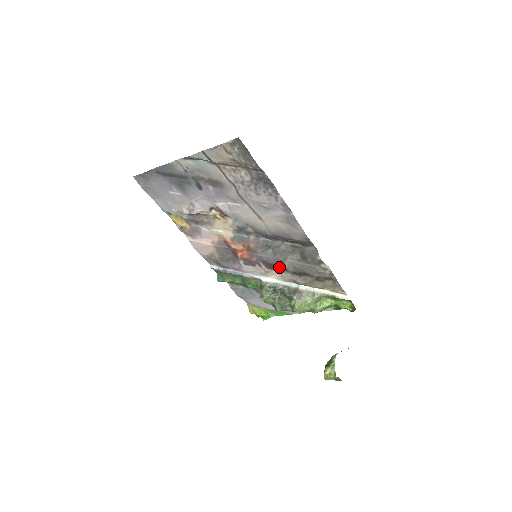
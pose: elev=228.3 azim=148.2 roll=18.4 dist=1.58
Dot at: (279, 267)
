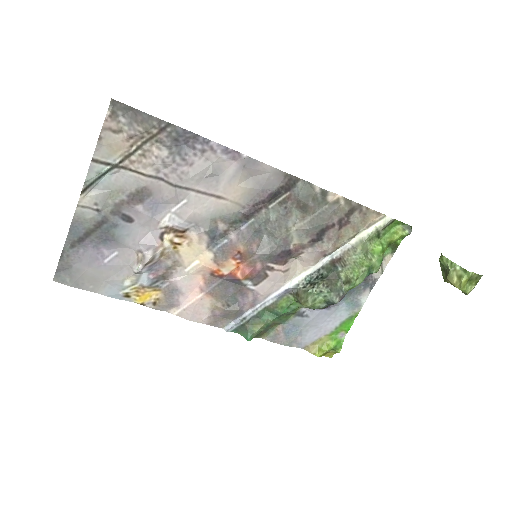
Dot at: (291, 250)
